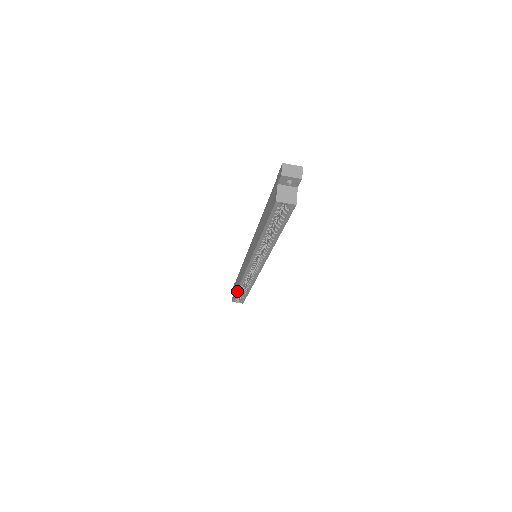
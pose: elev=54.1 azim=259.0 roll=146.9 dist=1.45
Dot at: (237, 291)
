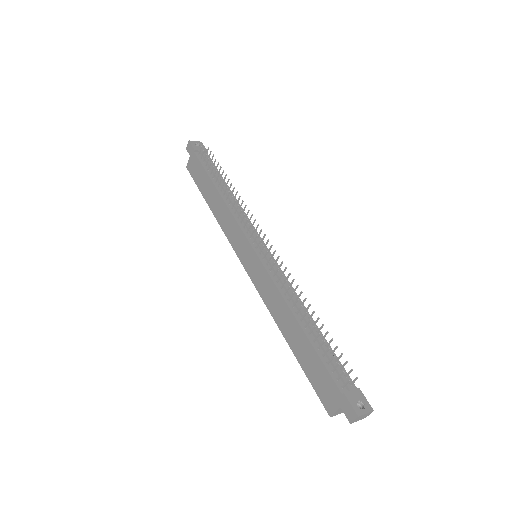
Dot at: (205, 198)
